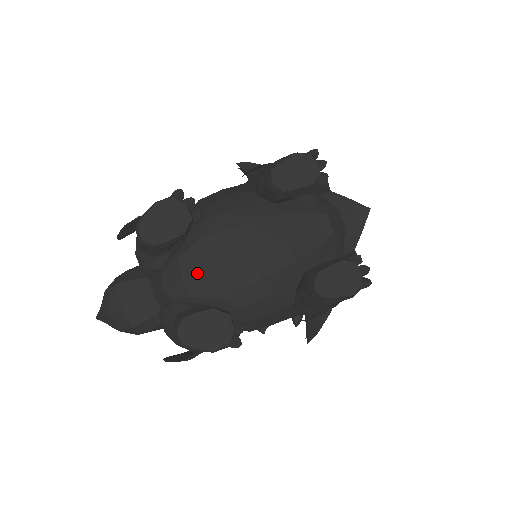
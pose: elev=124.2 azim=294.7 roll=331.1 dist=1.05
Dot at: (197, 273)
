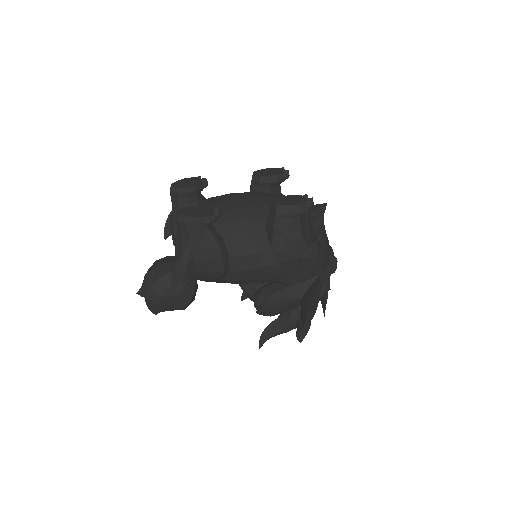
Dot at: occluded
